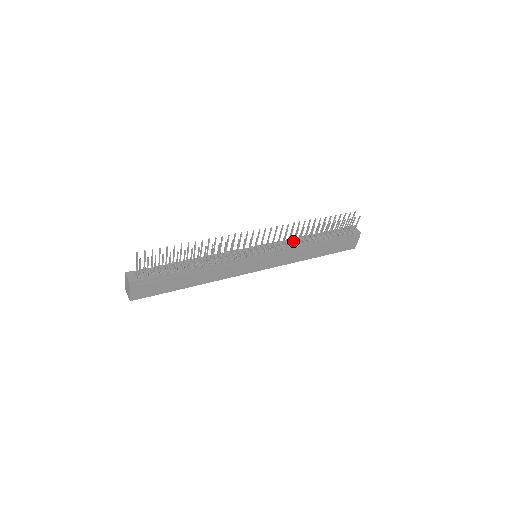
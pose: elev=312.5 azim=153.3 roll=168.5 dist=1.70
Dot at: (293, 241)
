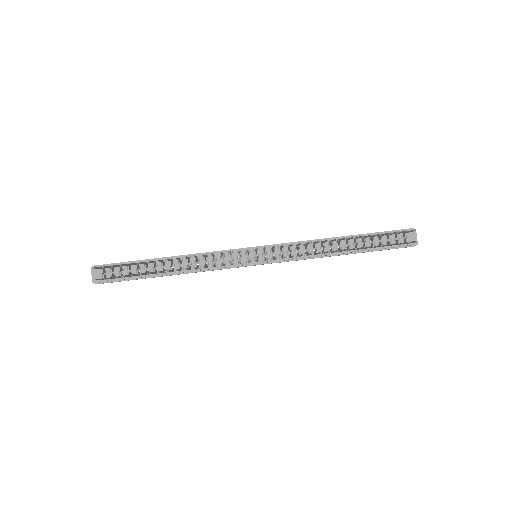
Dot at: (310, 247)
